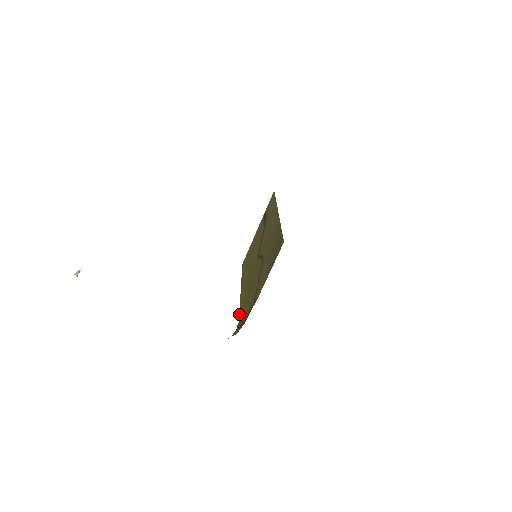
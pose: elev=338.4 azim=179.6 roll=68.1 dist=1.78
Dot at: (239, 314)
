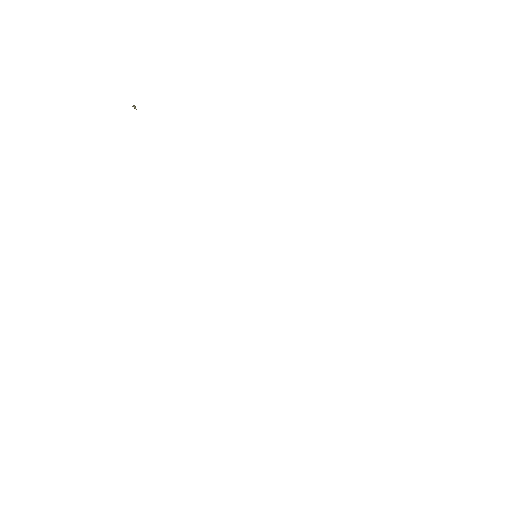
Dot at: occluded
